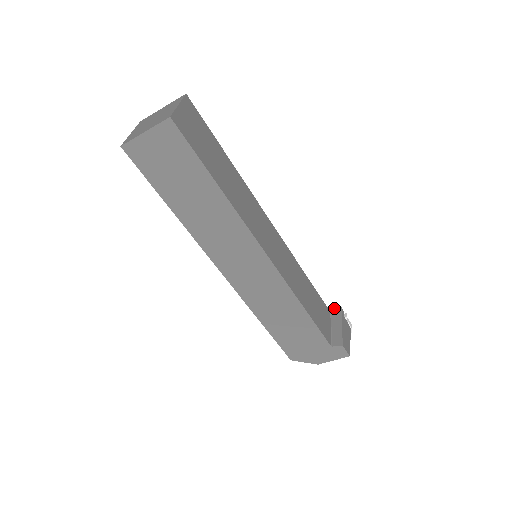
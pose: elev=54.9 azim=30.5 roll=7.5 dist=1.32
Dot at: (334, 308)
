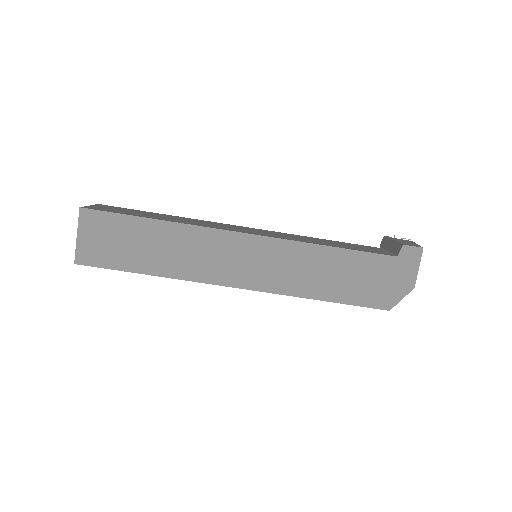
Dot at: occluded
